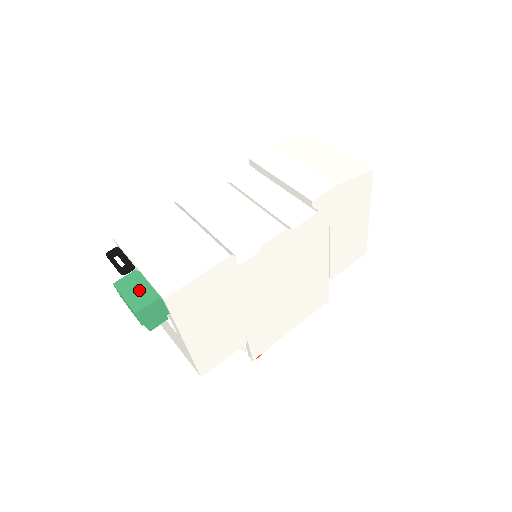
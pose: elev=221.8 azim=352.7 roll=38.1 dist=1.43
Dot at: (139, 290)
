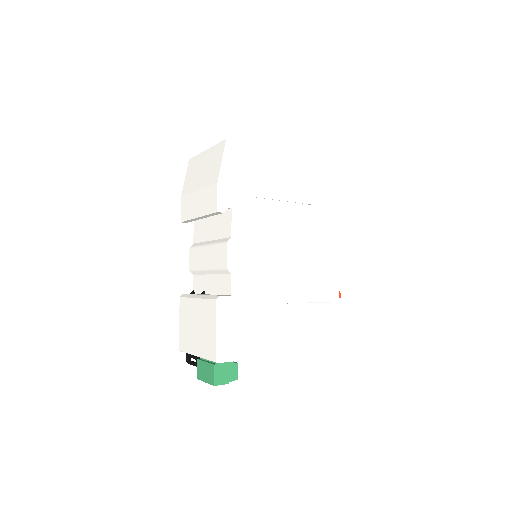
Dot at: (206, 370)
